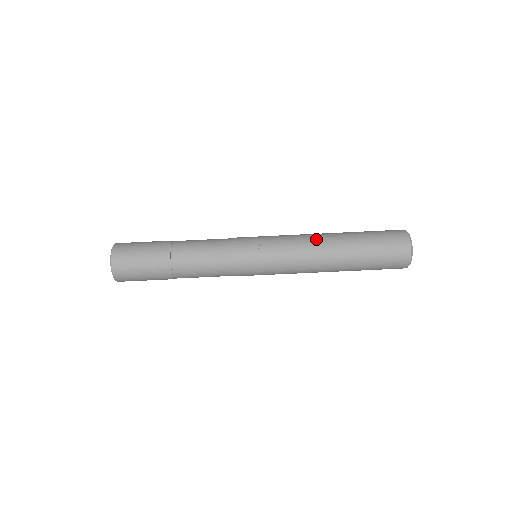
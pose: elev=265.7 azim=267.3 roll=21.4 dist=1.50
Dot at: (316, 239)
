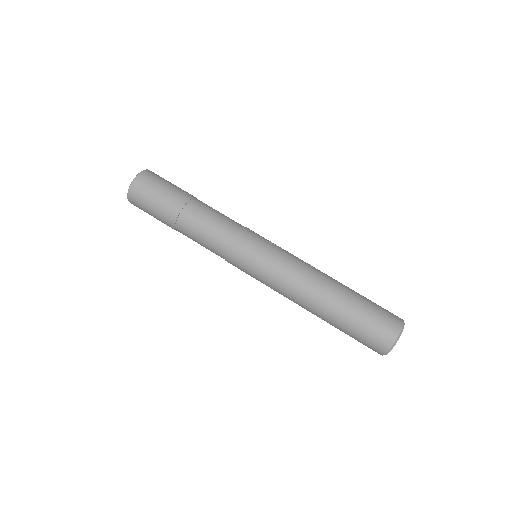
Dot at: (319, 270)
